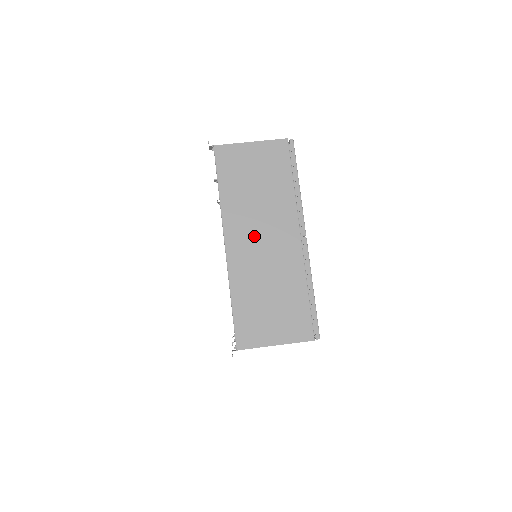
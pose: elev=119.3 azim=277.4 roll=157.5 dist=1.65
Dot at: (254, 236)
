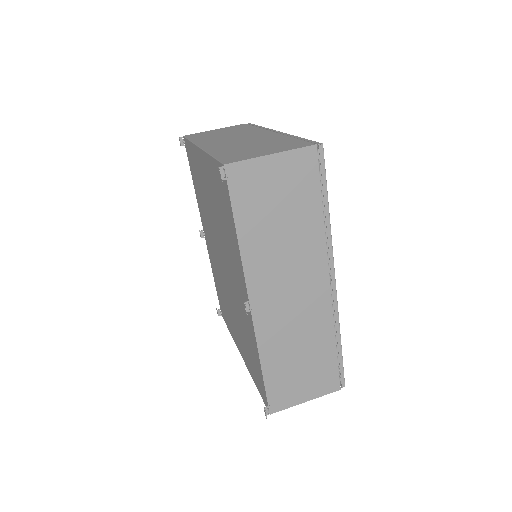
Dot at: (228, 140)
